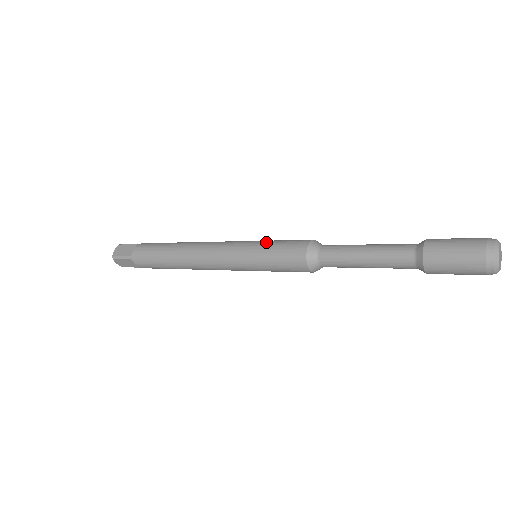
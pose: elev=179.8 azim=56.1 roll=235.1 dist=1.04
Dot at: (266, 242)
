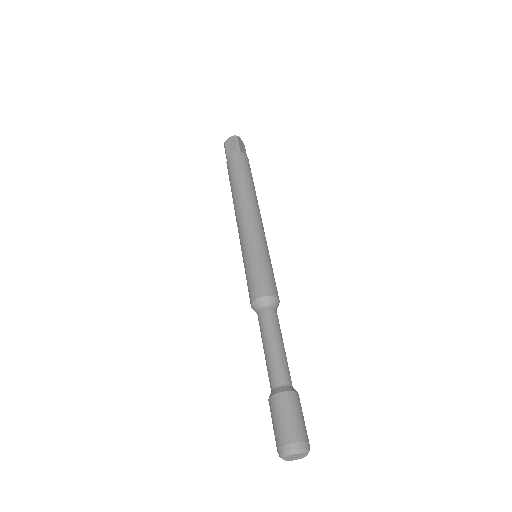
Dot at: (257, 259)
